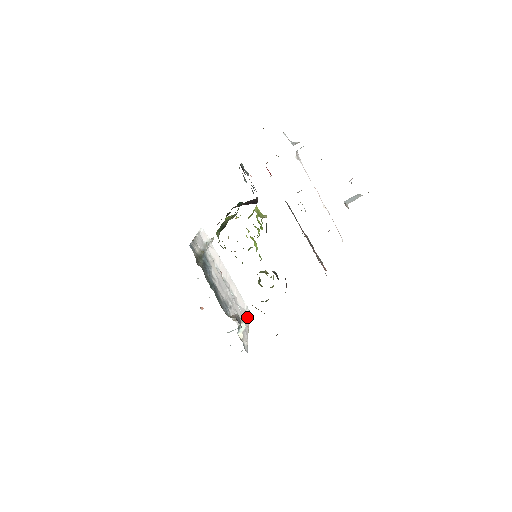
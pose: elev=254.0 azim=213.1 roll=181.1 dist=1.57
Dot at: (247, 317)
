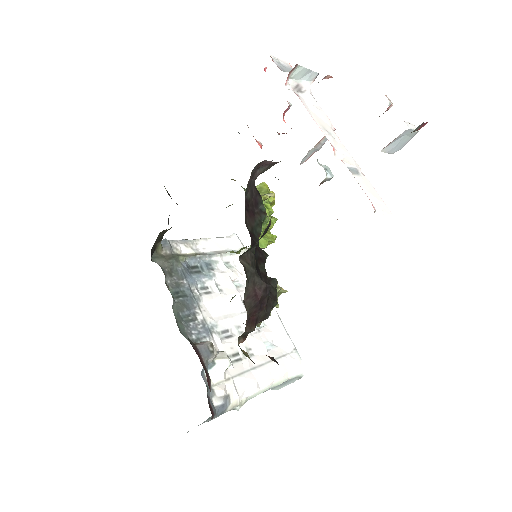
Dot at: (285, 364)
